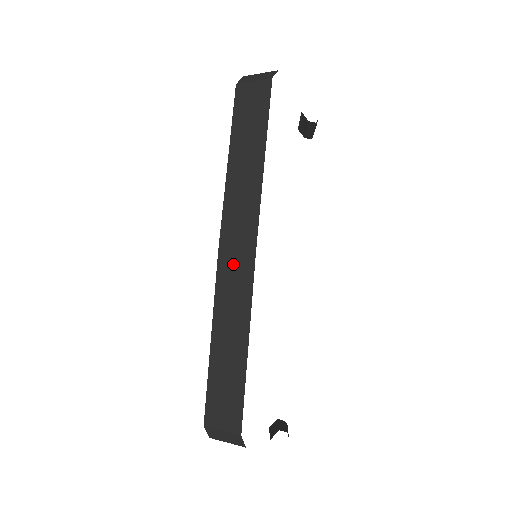
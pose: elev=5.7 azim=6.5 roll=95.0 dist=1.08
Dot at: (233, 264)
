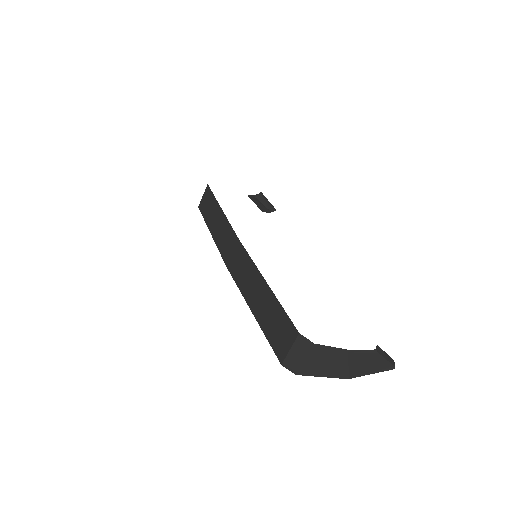
Dot at: (235, 260)
